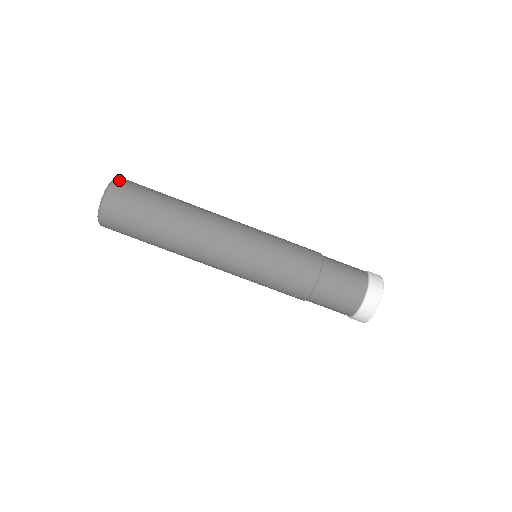
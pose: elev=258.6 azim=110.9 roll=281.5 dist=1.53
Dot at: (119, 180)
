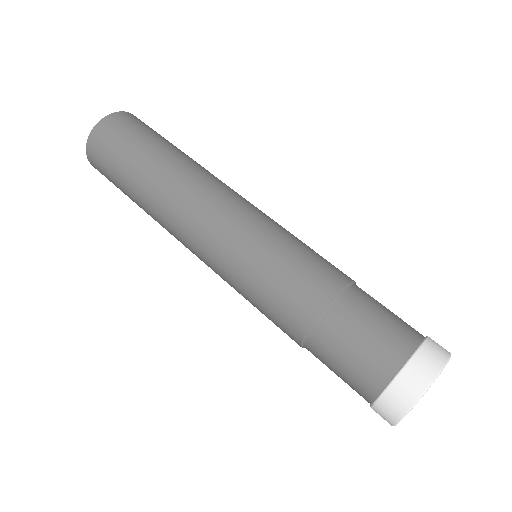
Dot at: (127, 113)
